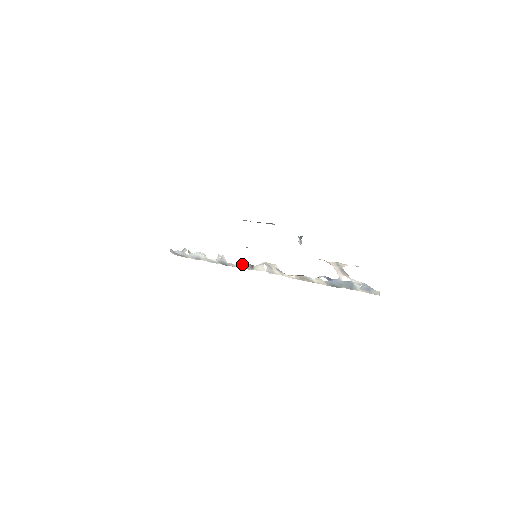
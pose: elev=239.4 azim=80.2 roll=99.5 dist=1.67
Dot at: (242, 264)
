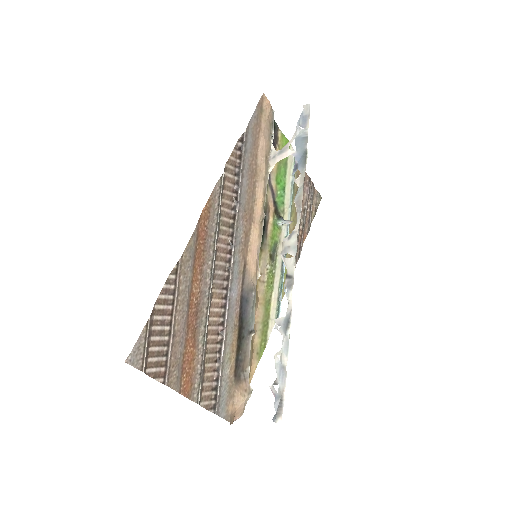
Dot at: (286, 292)
